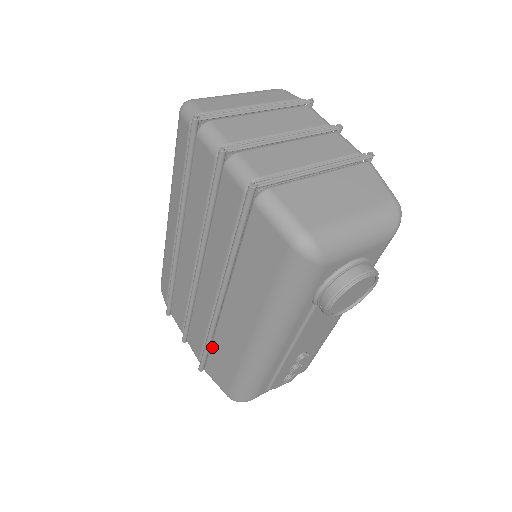
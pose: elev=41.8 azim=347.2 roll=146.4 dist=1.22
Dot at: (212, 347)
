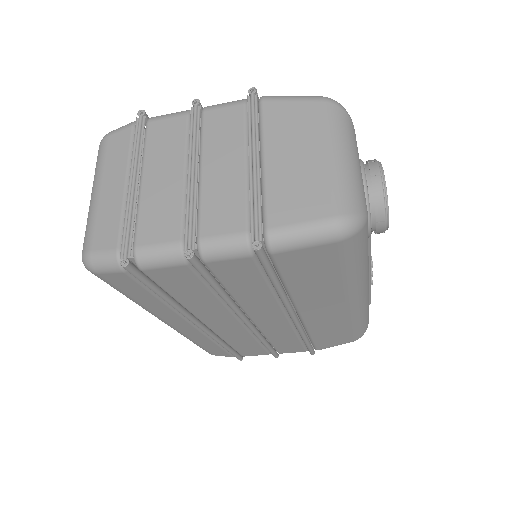
Dot at: (313, 338)
